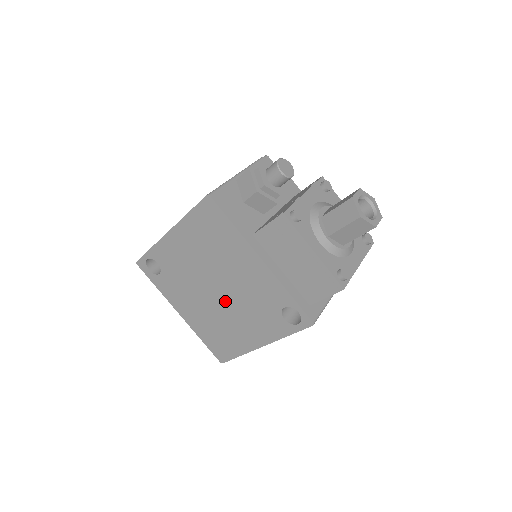
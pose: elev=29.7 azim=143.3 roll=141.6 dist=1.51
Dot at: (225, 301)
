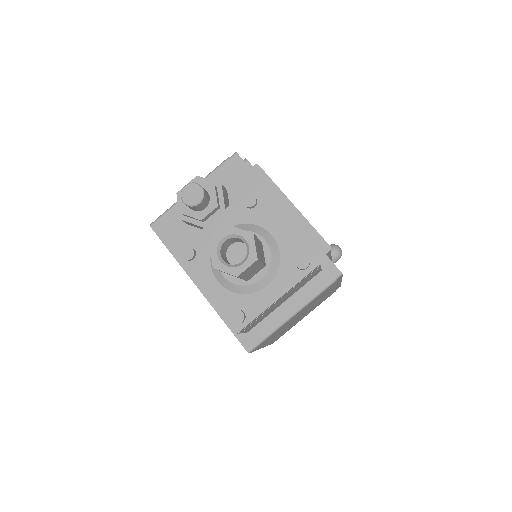
Dot at: occluded
